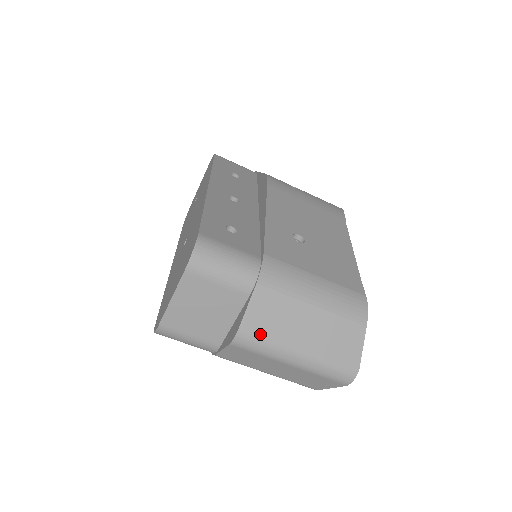
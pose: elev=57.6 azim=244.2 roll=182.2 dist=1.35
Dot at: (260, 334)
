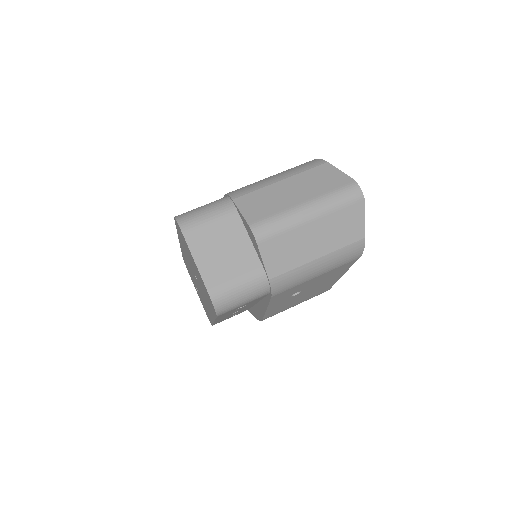
Dot at: (266, 217)
